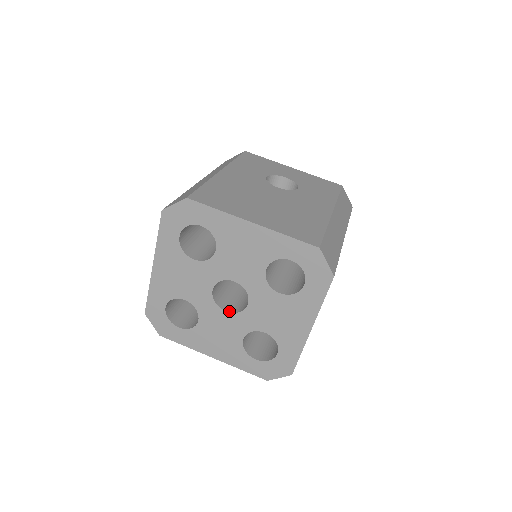
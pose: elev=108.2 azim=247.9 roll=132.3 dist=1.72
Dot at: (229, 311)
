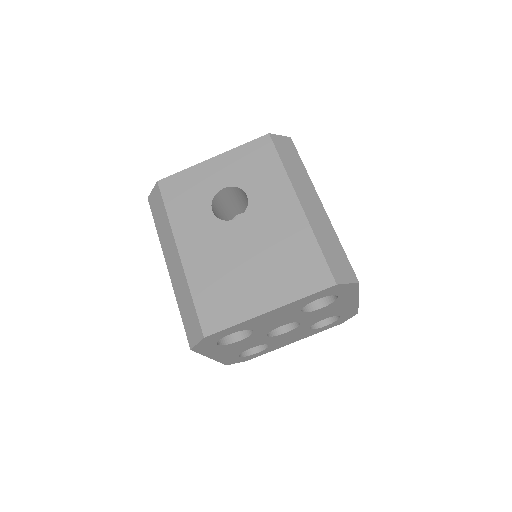
Dot at: (288, 331)
